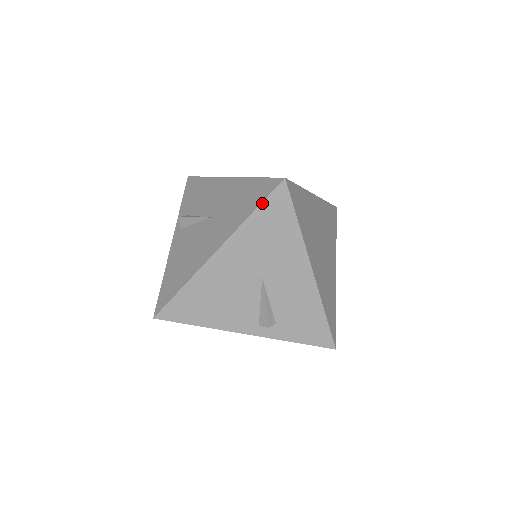
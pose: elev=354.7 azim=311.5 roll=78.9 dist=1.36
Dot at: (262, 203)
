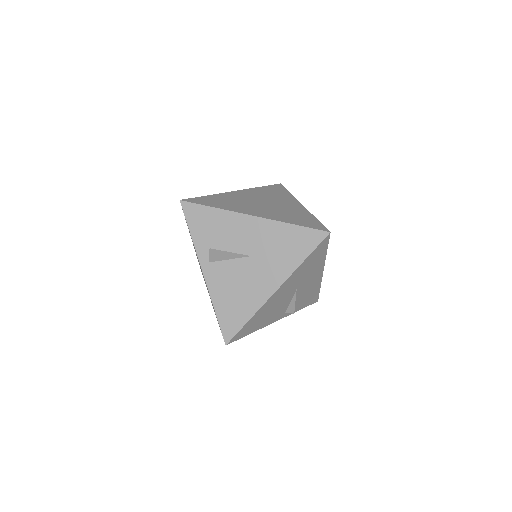
Dot at: (313, 251)
